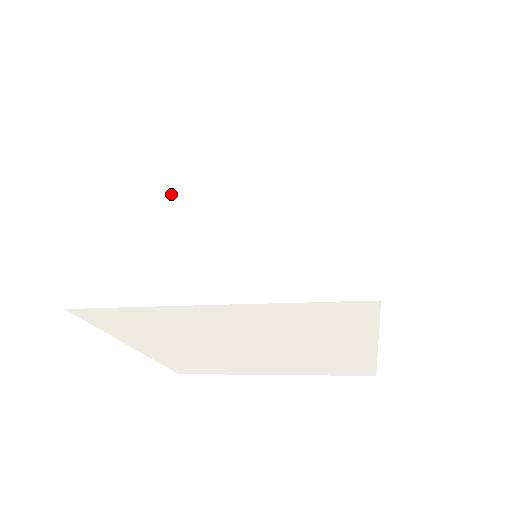
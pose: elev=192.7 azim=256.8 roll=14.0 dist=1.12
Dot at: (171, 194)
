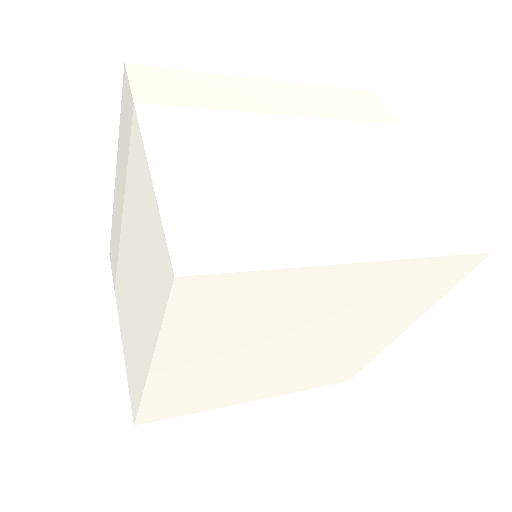
Dot at: (251, 153)
